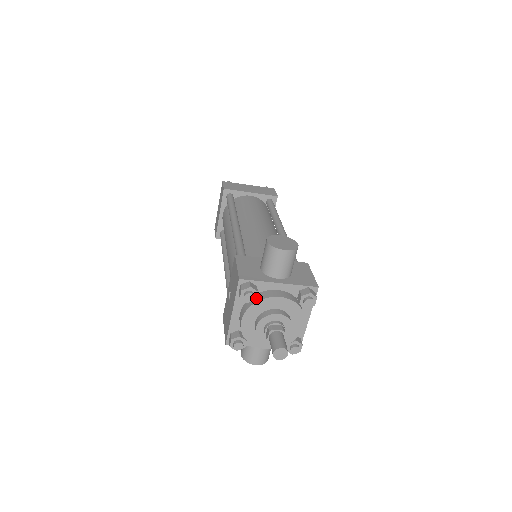
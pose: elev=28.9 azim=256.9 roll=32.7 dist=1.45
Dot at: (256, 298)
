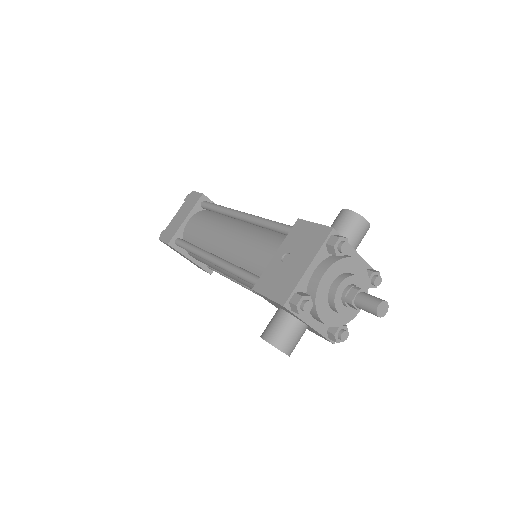
Dot at: (344, 254)
